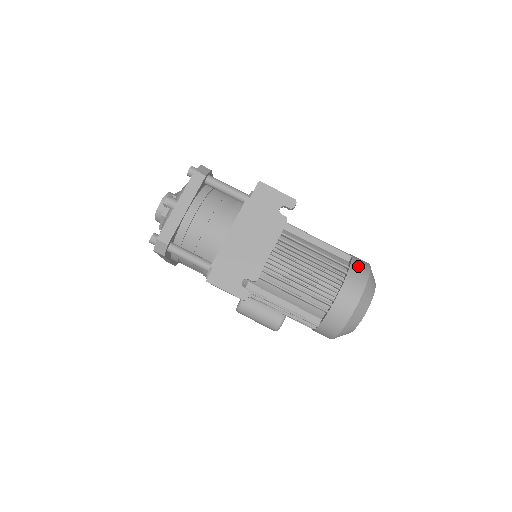
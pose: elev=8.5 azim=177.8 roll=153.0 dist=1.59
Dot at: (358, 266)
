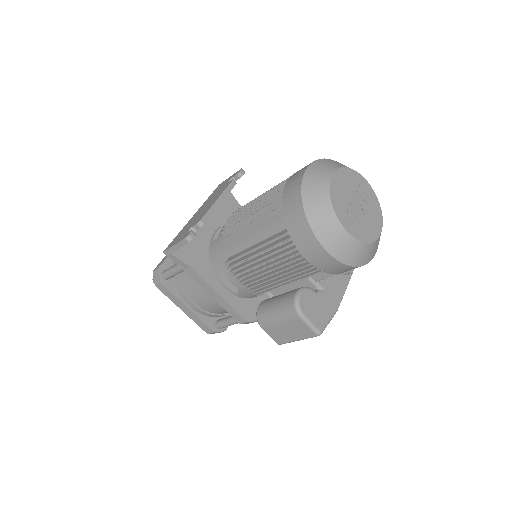
Dot at: occluded
